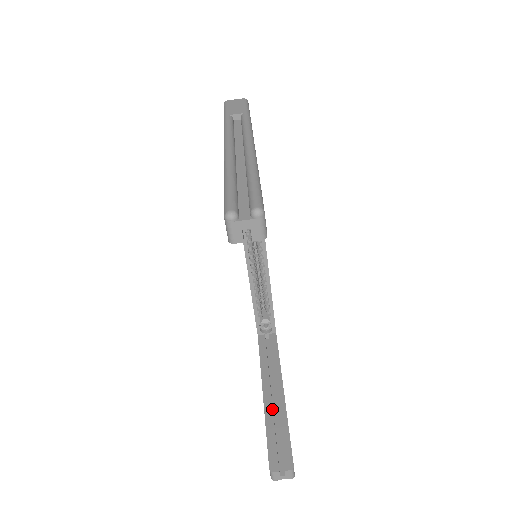
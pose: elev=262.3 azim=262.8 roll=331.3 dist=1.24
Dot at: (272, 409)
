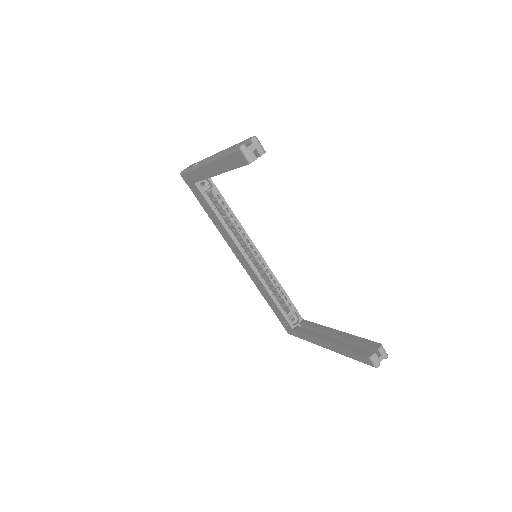
Dot at: (340, 340)
